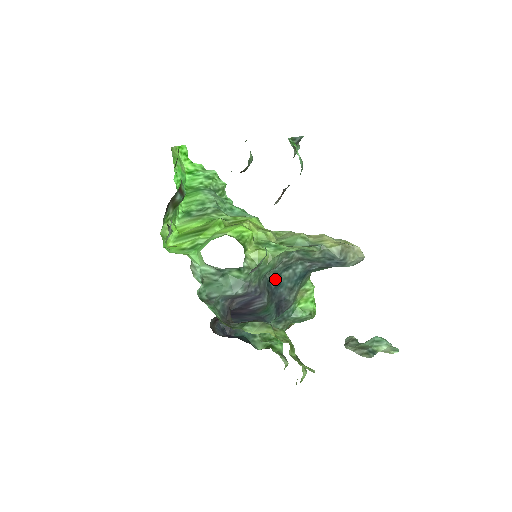
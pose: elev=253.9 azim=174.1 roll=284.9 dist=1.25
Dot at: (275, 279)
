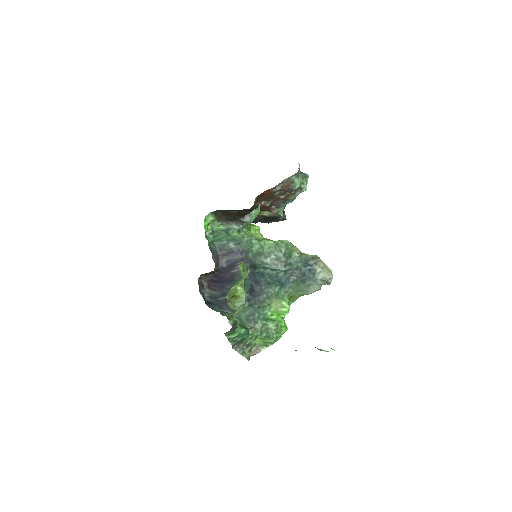
Dot at: (260, 268)
